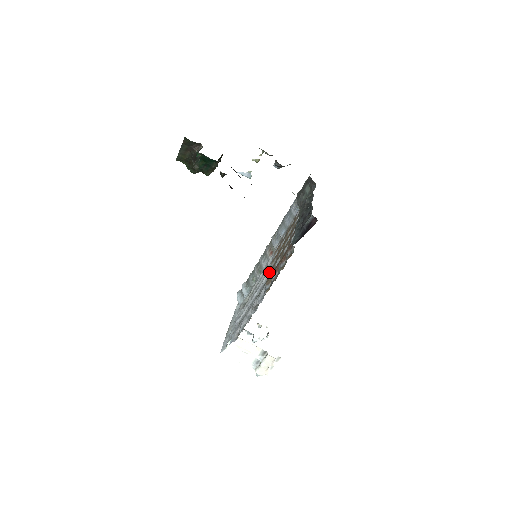
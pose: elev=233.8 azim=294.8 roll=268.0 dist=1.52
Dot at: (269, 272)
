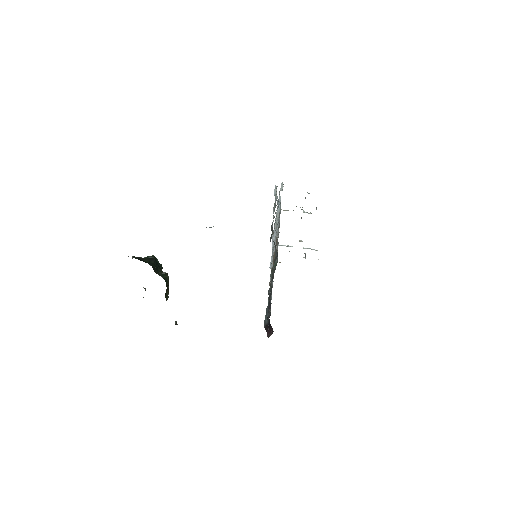
Dot at: occluded
